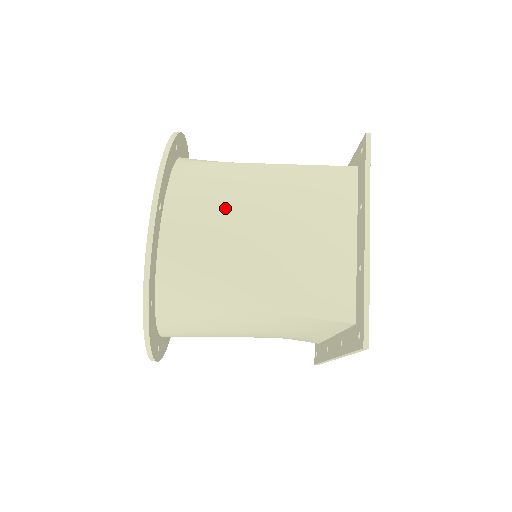
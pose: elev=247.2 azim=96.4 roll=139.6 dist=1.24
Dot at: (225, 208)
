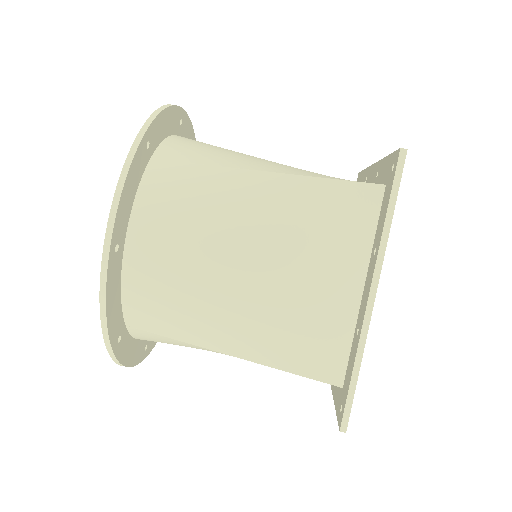
Dot at: occluded
